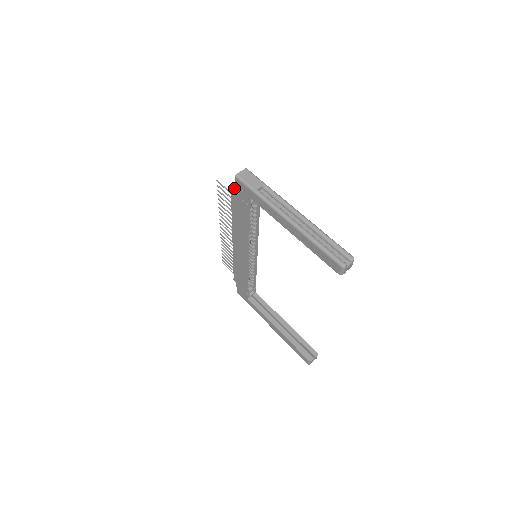
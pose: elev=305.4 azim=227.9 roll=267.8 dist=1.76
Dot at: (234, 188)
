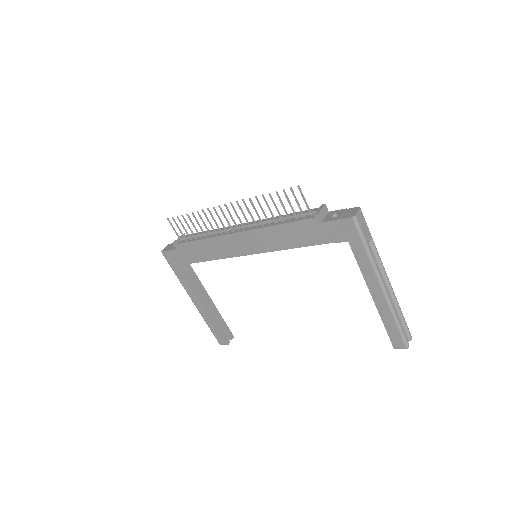
Dot at: (333, 220)
